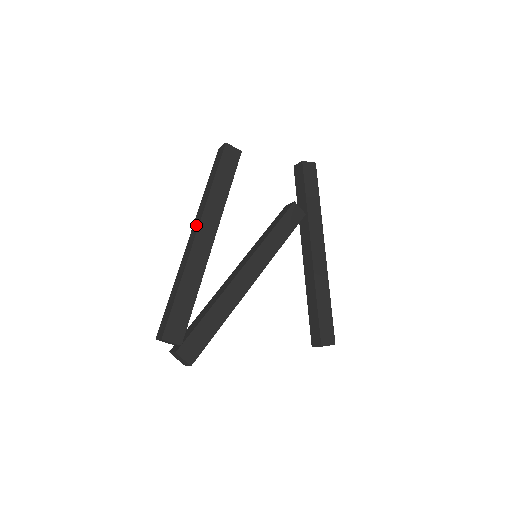
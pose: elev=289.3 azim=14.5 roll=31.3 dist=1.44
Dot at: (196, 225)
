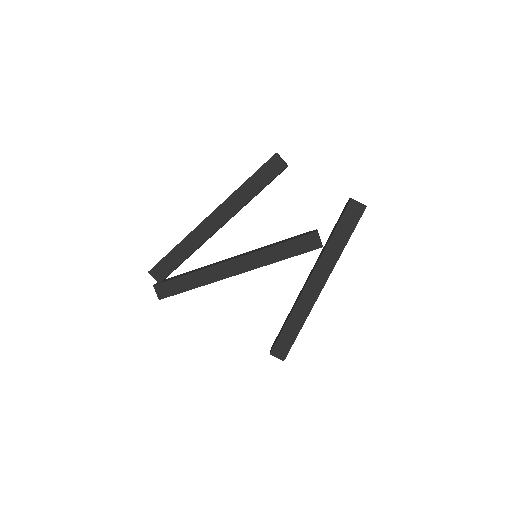
Dot at: occluded
